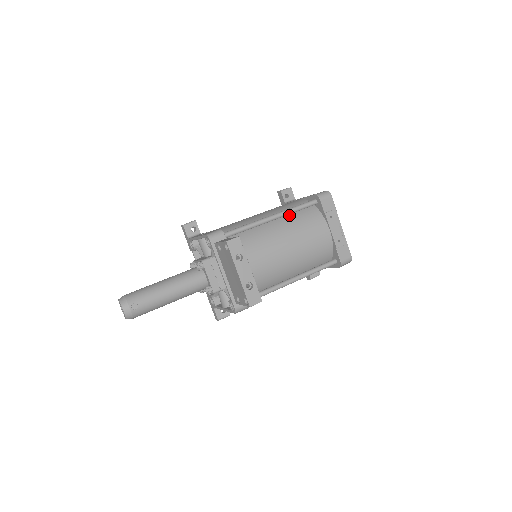
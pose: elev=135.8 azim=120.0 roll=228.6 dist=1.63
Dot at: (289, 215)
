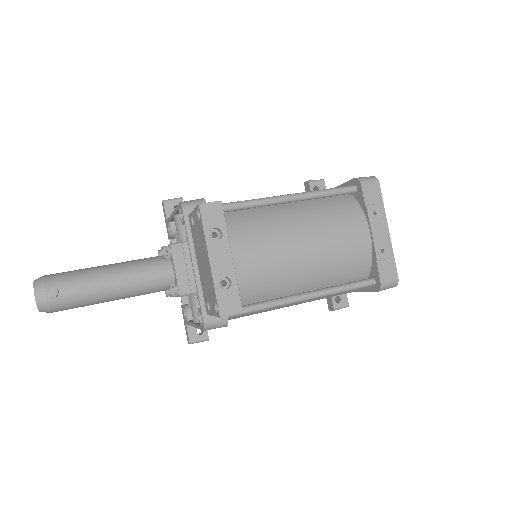
Dot at: (312, 201)
